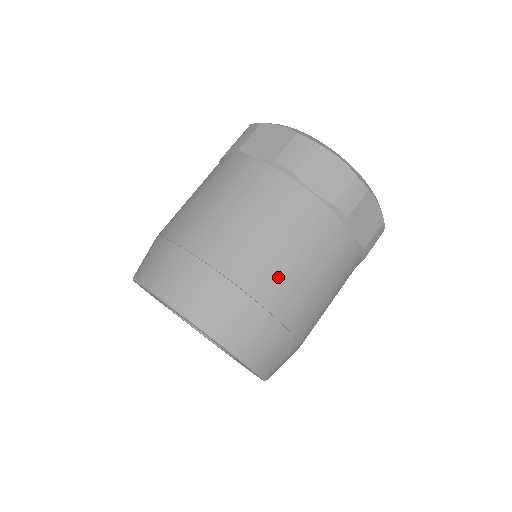
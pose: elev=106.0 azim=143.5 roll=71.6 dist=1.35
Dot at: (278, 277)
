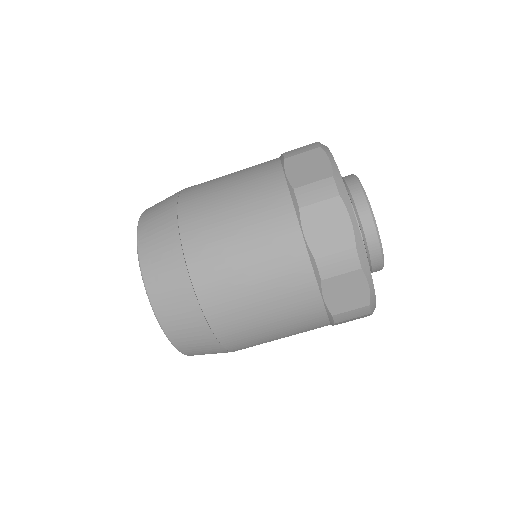
Dot at: (225, 286)
